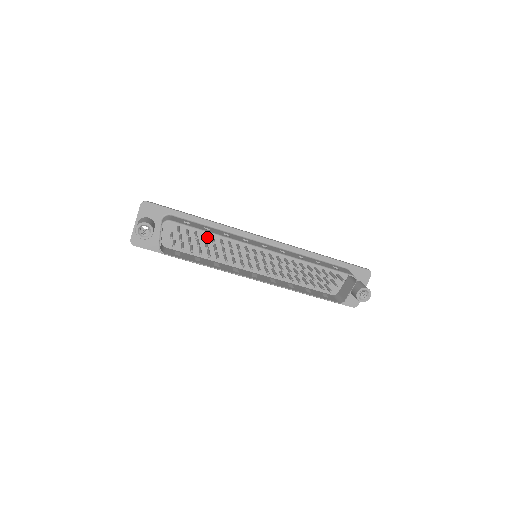
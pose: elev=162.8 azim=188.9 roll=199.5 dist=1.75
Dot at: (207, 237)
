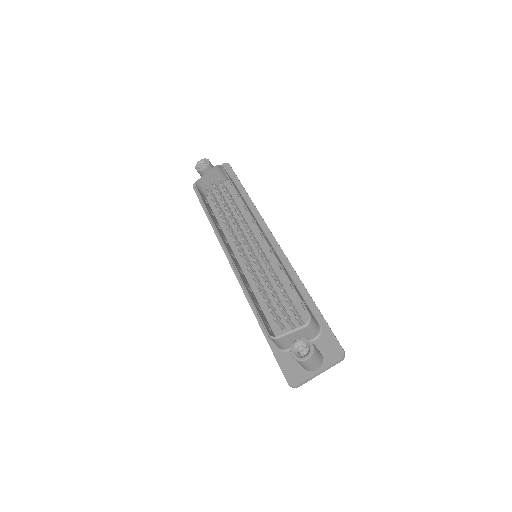
Dot at: occluded
